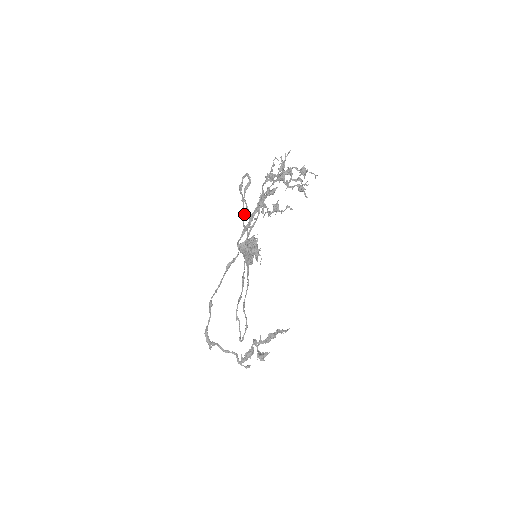
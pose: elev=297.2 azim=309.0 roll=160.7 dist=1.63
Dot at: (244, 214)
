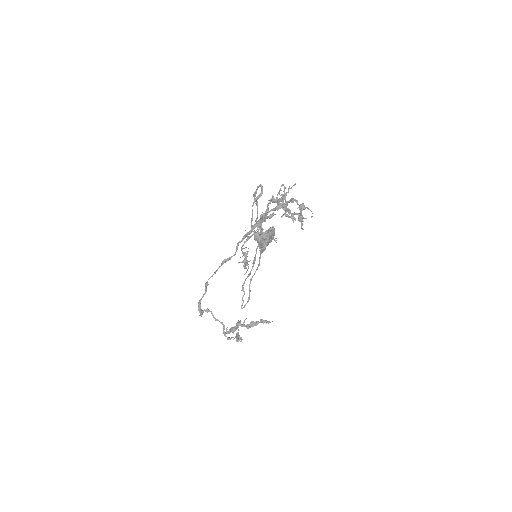
Dot at: (257, 214)
